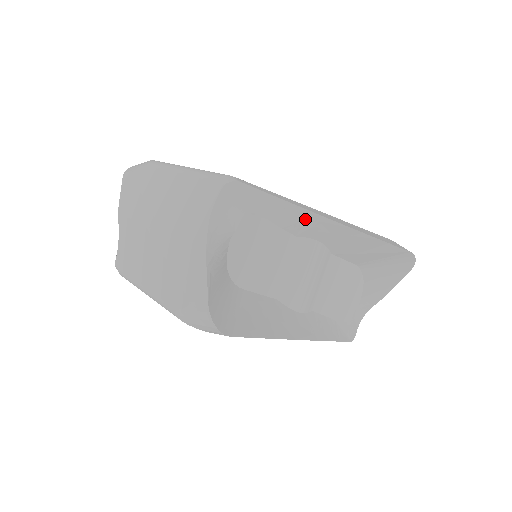
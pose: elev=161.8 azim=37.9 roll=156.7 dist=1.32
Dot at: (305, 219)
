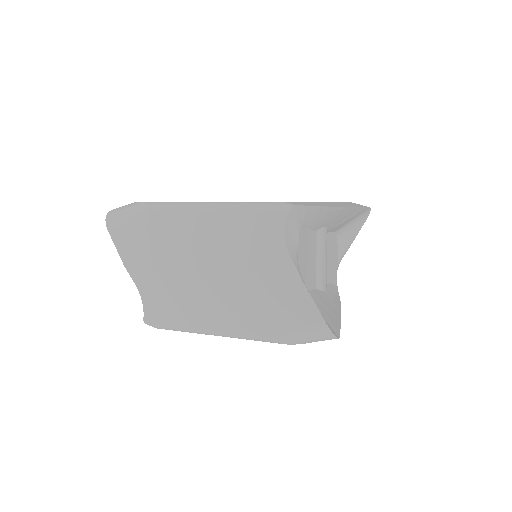
Dot at: (325, 214)
